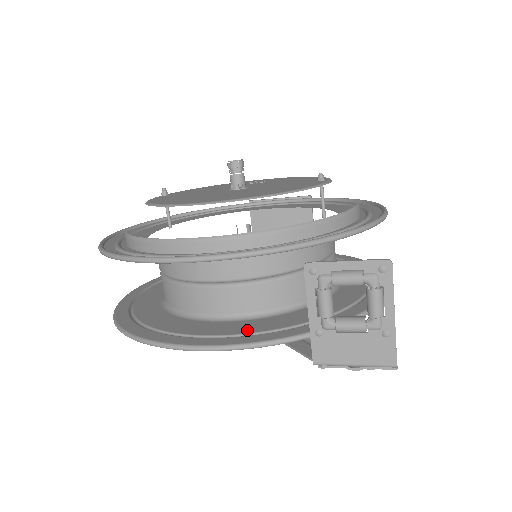
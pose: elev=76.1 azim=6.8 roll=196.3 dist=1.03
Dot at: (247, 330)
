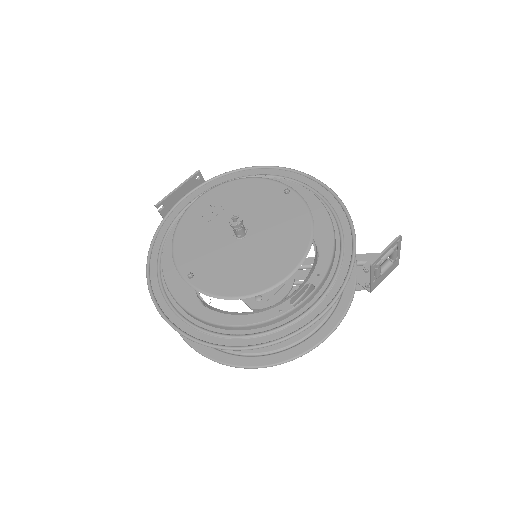
Dot at: occluded
